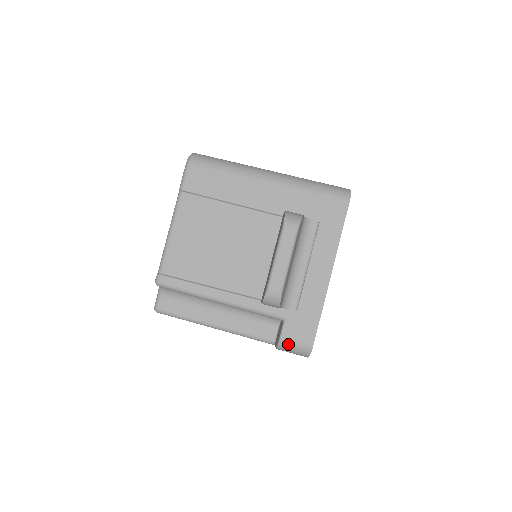
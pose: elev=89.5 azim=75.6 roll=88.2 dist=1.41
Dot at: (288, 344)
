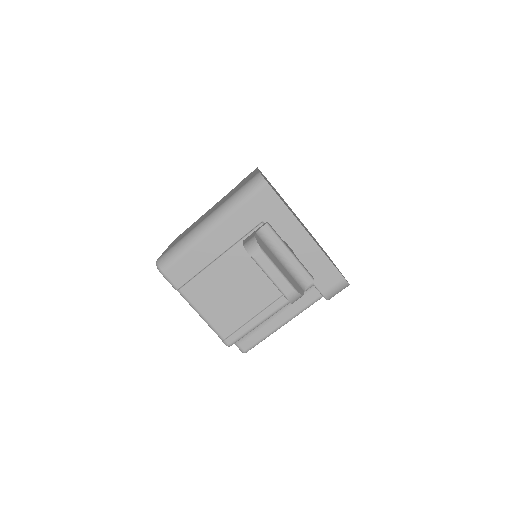
Dot at: (331, 293)
